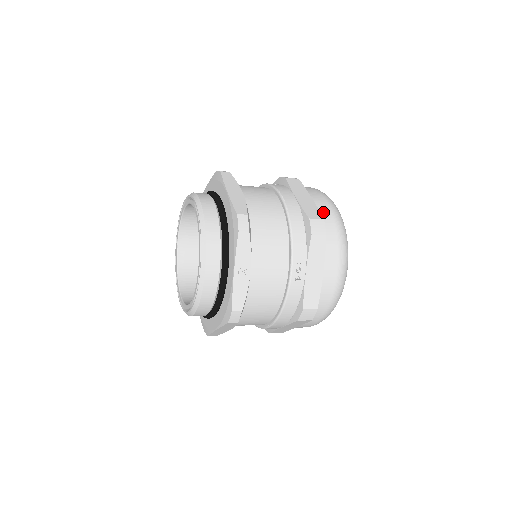
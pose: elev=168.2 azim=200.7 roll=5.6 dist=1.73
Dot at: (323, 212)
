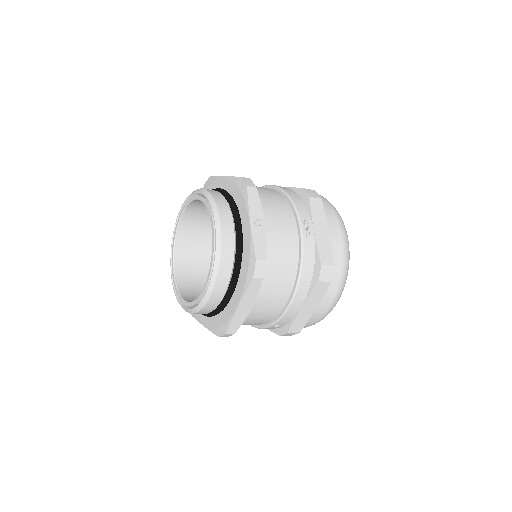
Dot at: occluded
